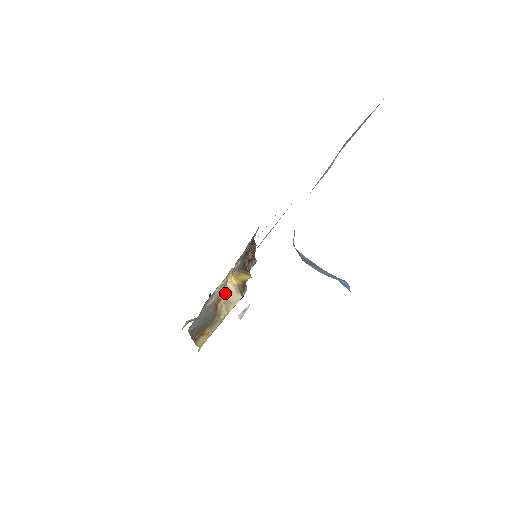
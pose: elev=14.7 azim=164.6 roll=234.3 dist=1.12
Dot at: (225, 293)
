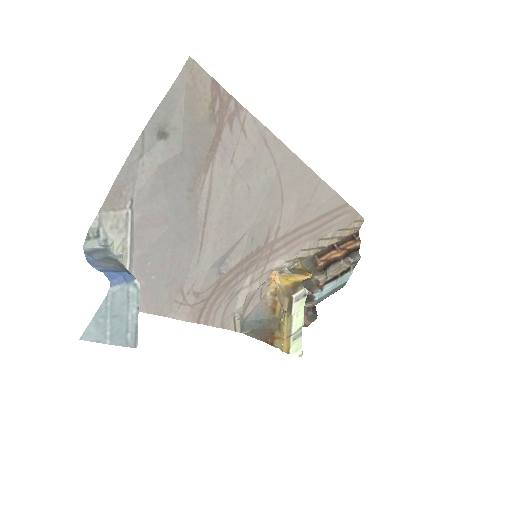
Dot at: (278, 296)
